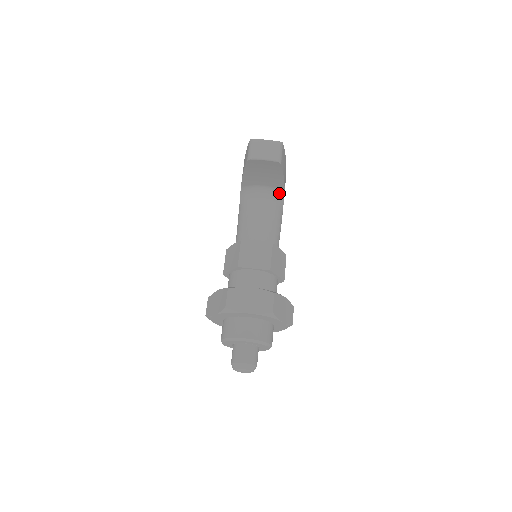
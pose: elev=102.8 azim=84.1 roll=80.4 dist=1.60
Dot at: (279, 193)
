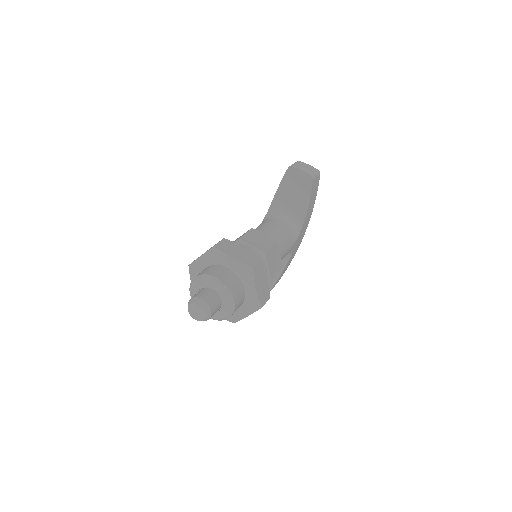
Dot at: (299, 223)
